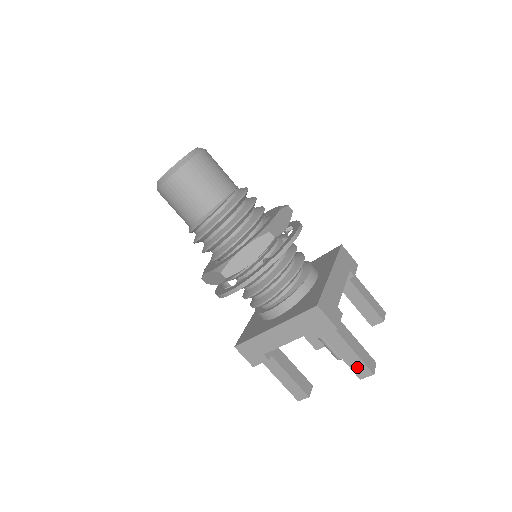
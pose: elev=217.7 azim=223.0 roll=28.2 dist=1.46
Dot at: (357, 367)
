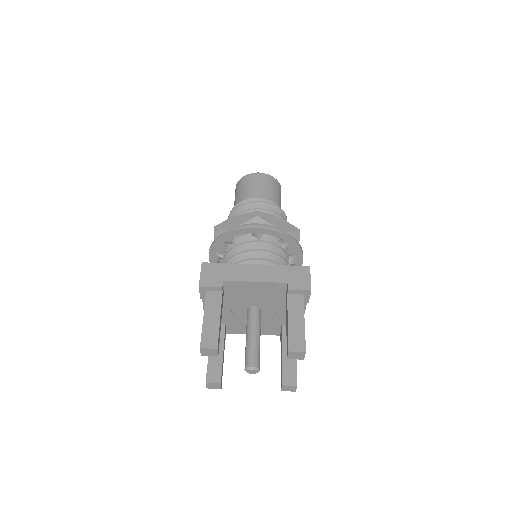
Dot at: (295, 337)
